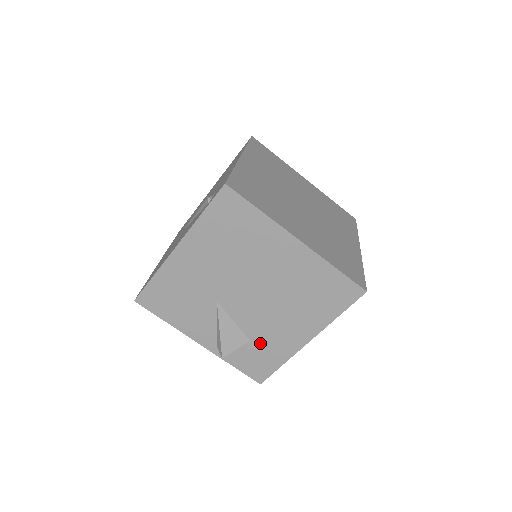
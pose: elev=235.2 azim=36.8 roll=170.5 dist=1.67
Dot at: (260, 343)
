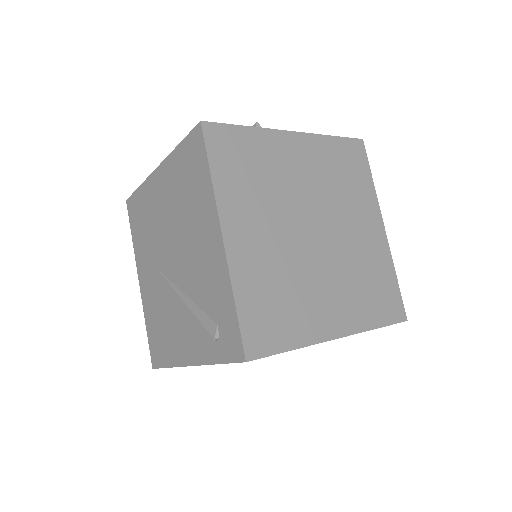
Dot at: occluded
